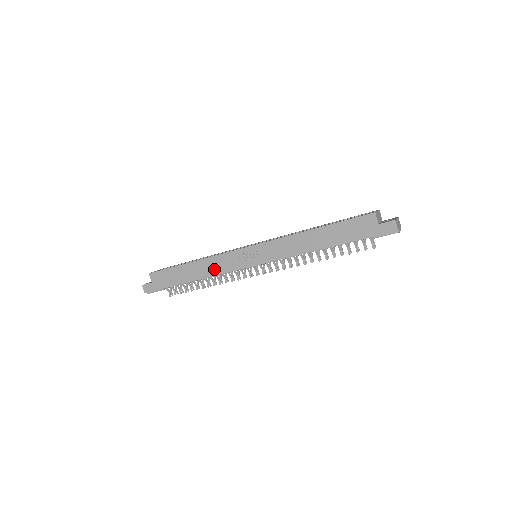
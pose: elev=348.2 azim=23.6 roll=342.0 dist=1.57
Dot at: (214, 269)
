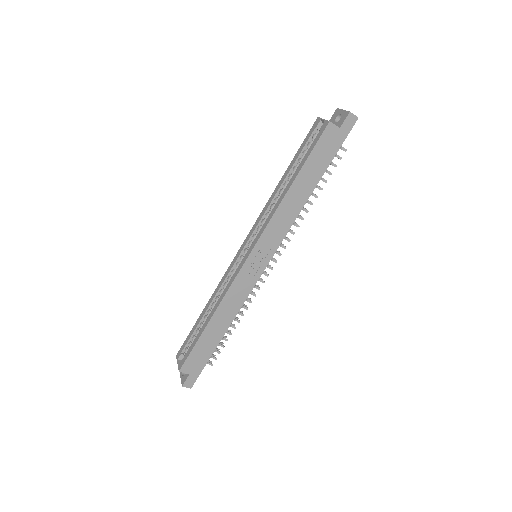
Dot at: (235, 304)
